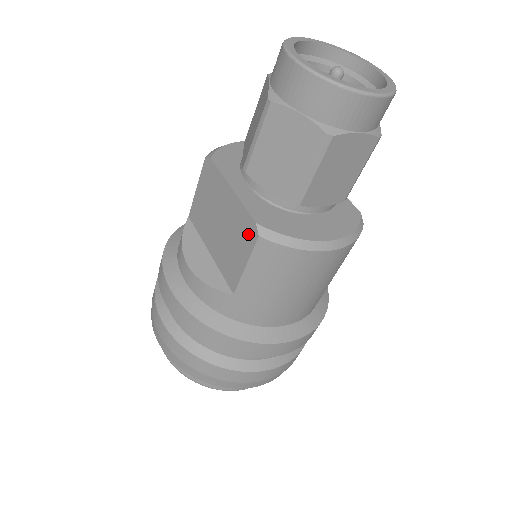
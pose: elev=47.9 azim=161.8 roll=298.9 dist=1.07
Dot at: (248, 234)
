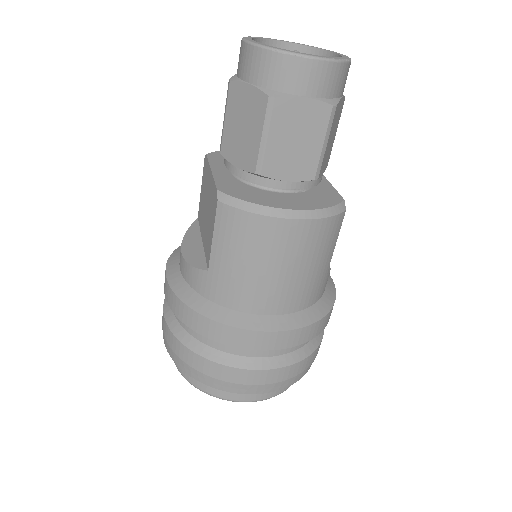
Dot at: (214, 204)
